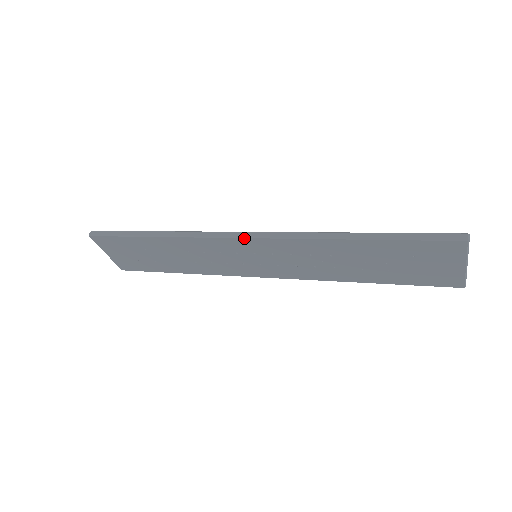
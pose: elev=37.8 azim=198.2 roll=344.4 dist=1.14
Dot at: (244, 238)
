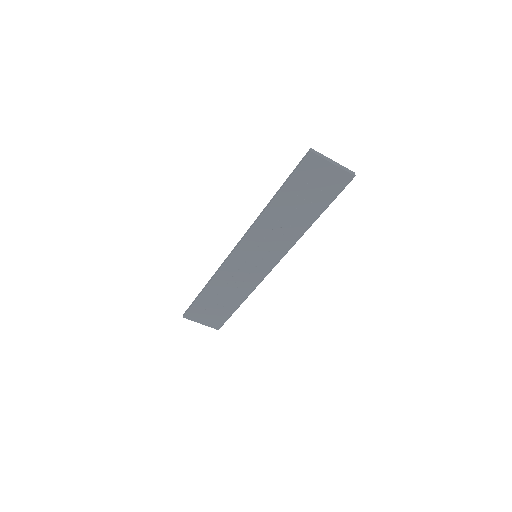
Dot at: (236, 249)
